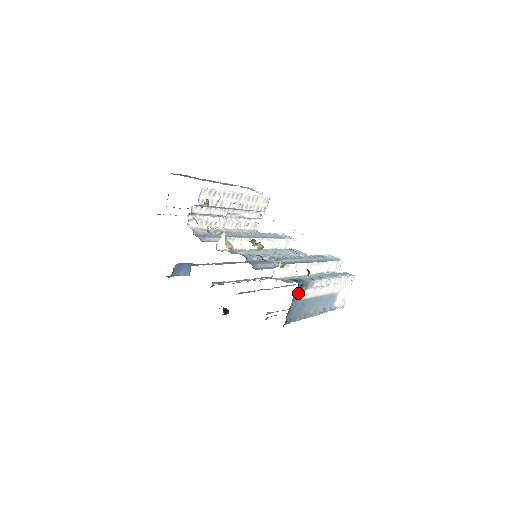
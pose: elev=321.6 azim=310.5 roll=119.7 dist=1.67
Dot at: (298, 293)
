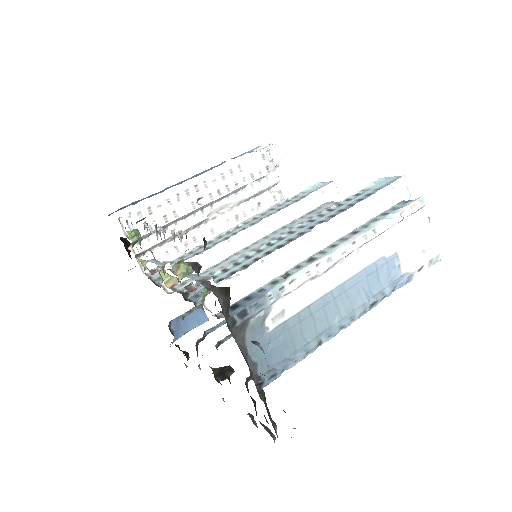
Dot at: (247, 327)
